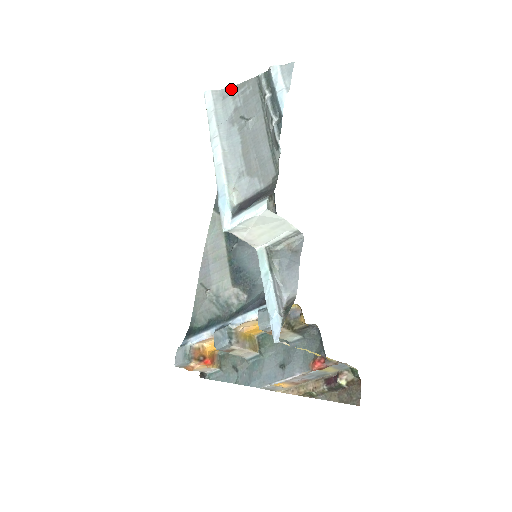
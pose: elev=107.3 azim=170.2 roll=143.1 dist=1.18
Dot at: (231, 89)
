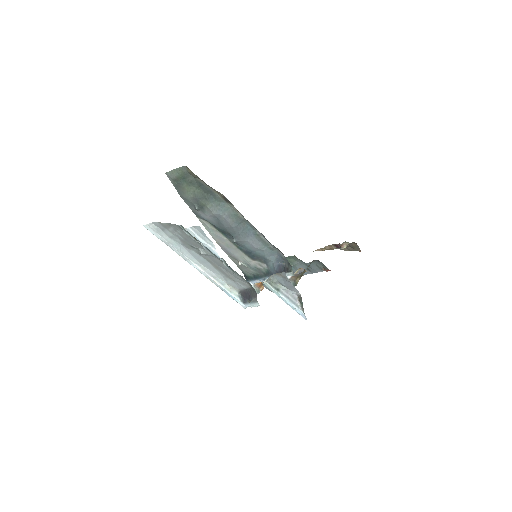
Dot at: (162, 225)
